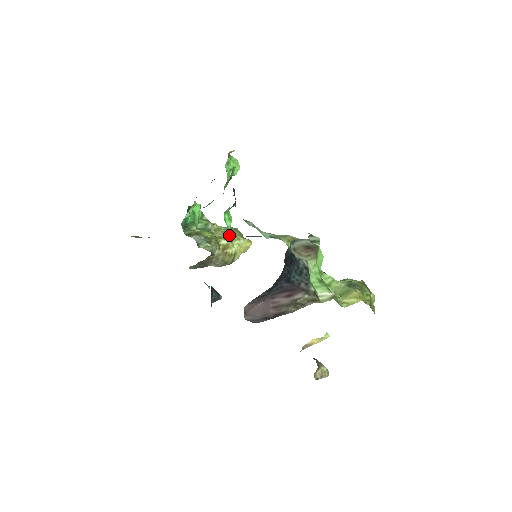
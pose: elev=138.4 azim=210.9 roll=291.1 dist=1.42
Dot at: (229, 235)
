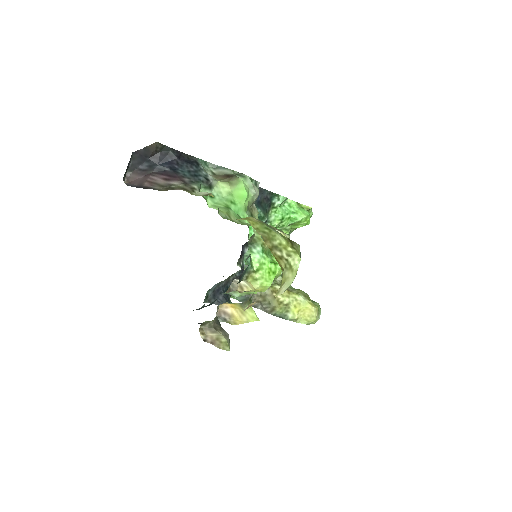
Dot at: (292, 290)
